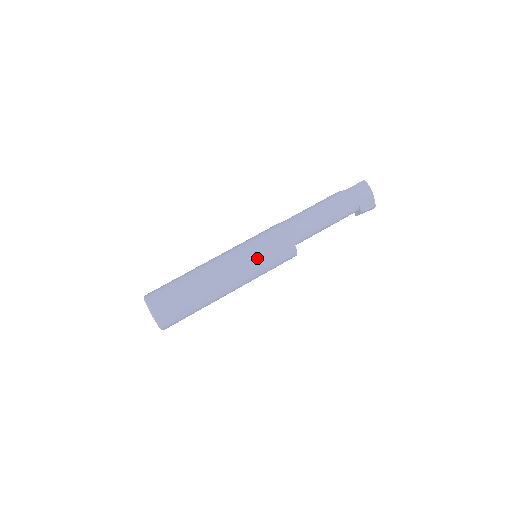
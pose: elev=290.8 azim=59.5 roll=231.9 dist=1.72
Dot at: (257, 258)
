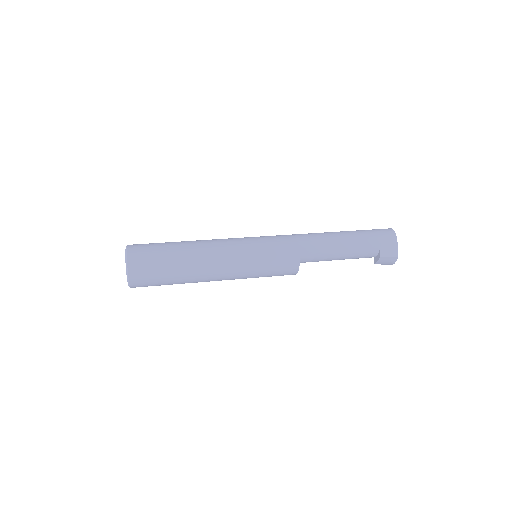
Dot at: (255, 249)
